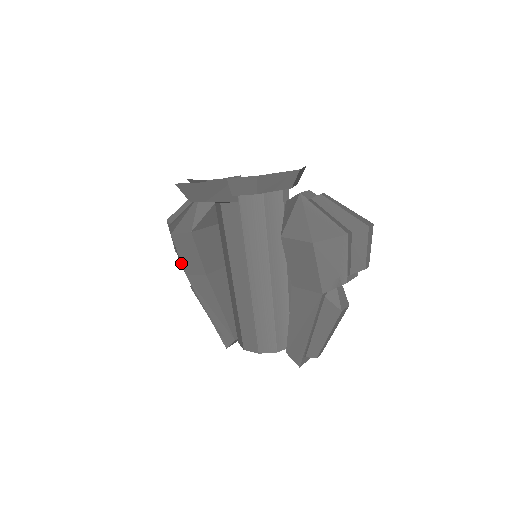
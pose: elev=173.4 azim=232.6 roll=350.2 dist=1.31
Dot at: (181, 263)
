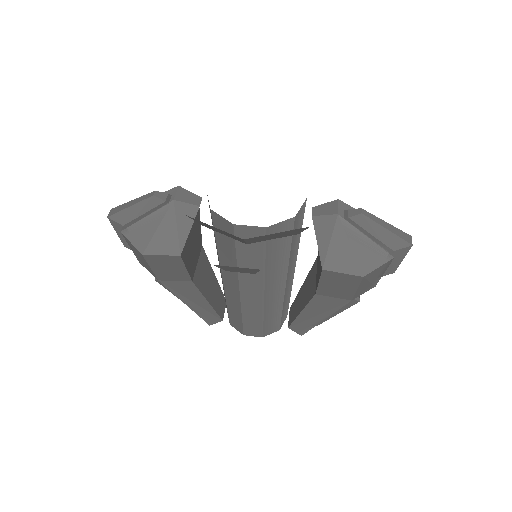
Dot at: (153, 273)
